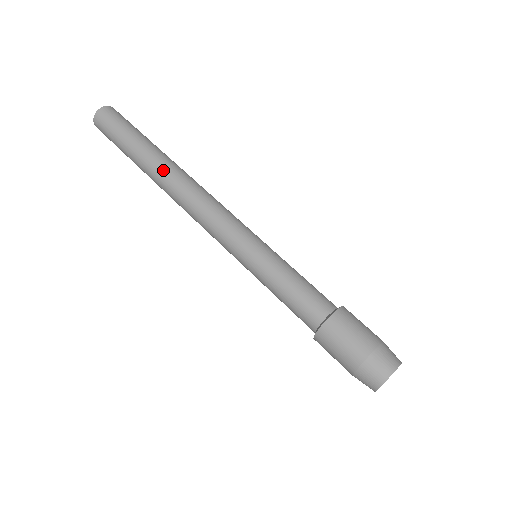
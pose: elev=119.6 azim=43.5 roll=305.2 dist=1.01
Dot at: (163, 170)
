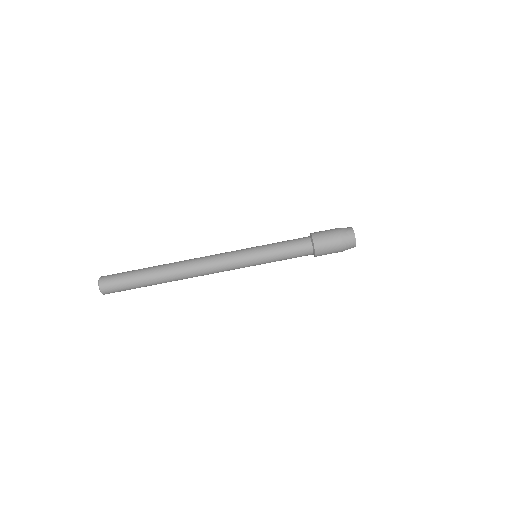
Dot at: (174, 275)
